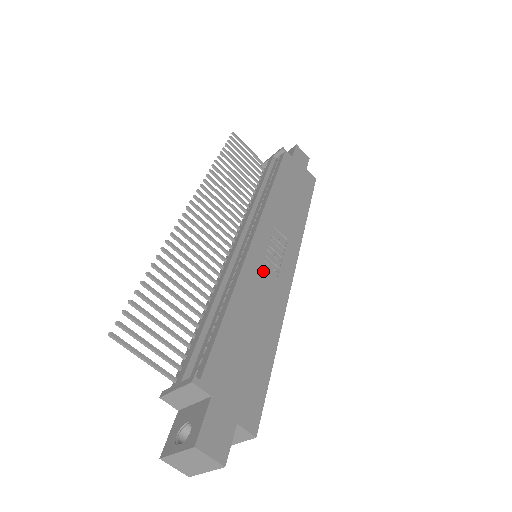
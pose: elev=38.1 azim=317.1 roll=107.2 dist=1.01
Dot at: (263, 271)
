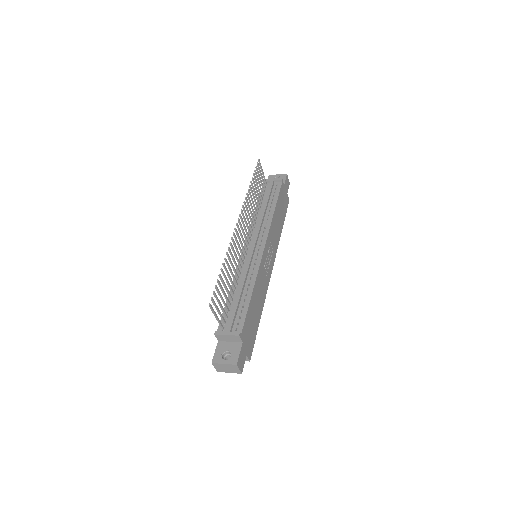
Dot at: (263, 273)
